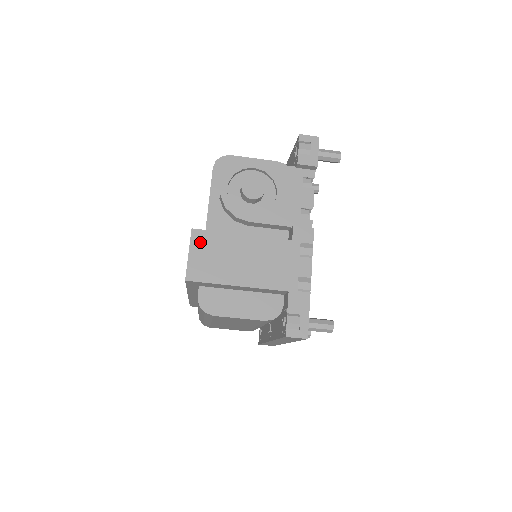
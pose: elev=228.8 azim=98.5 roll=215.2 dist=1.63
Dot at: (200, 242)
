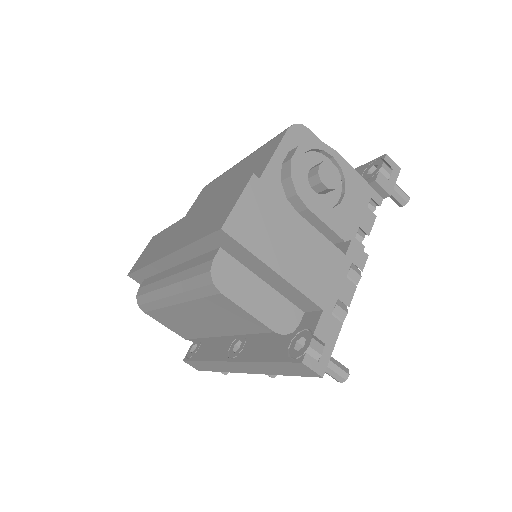
Dot at: (256, 195)
